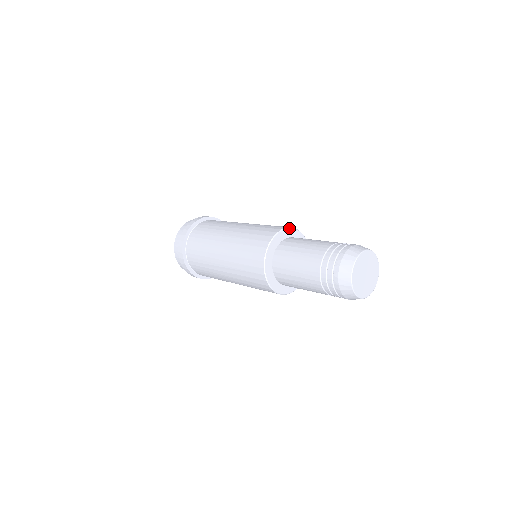
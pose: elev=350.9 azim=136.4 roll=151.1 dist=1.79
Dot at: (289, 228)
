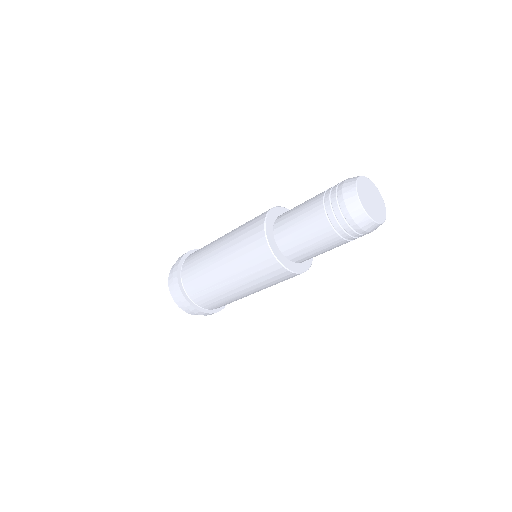
Dot at: occluded
